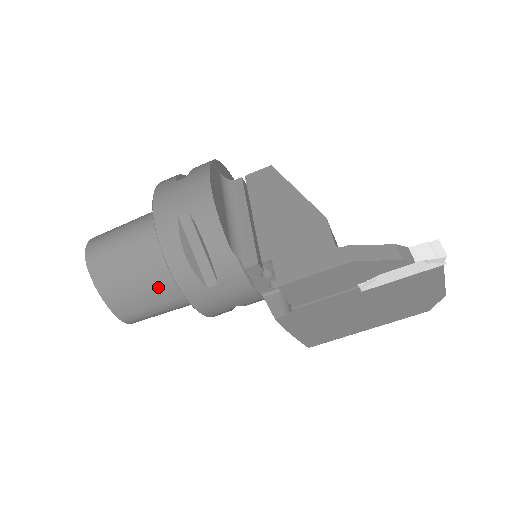
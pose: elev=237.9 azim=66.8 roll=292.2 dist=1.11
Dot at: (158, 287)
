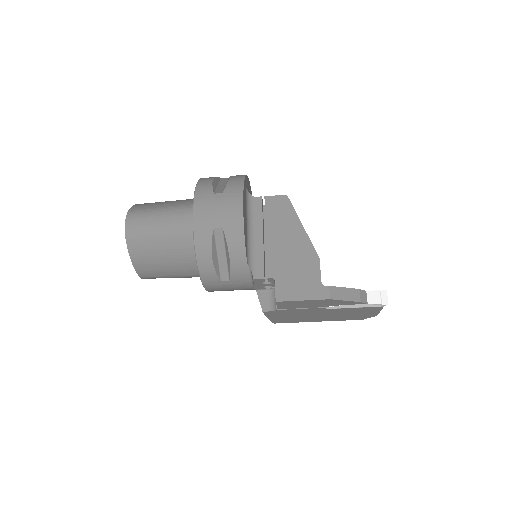
Dot at: (179, 265)
